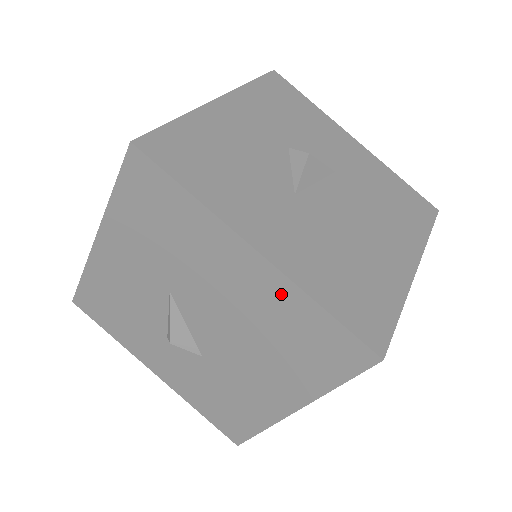
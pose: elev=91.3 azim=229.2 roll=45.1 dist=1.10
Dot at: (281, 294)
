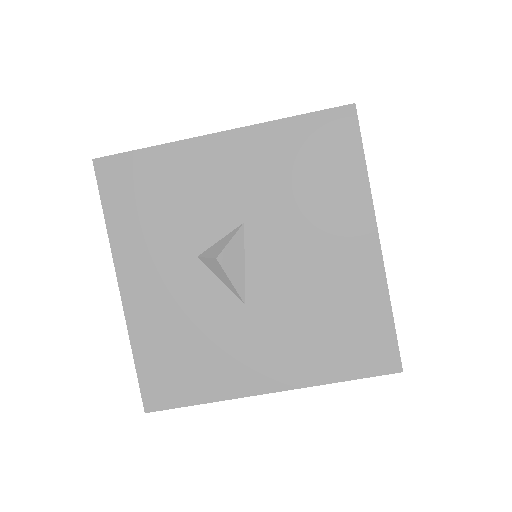
Dot at: occluded
